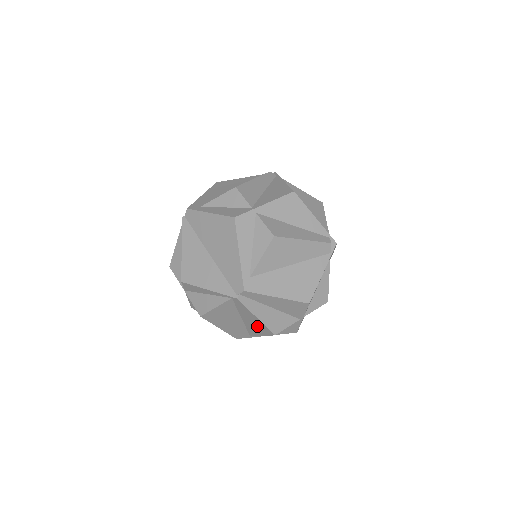
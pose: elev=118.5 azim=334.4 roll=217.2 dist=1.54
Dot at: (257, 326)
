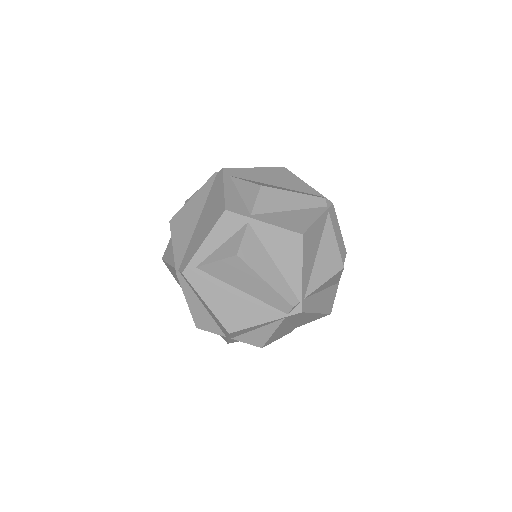
Dot at: occluded
